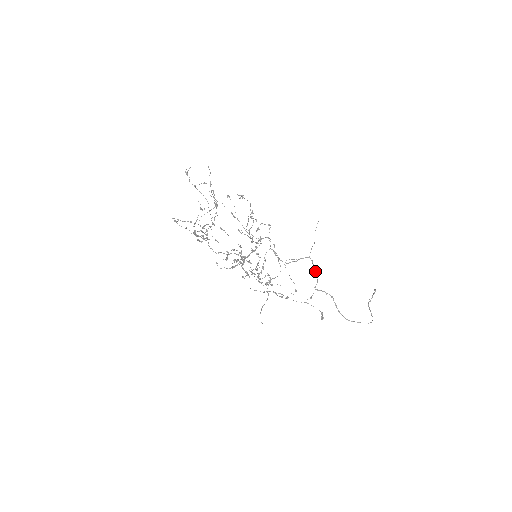
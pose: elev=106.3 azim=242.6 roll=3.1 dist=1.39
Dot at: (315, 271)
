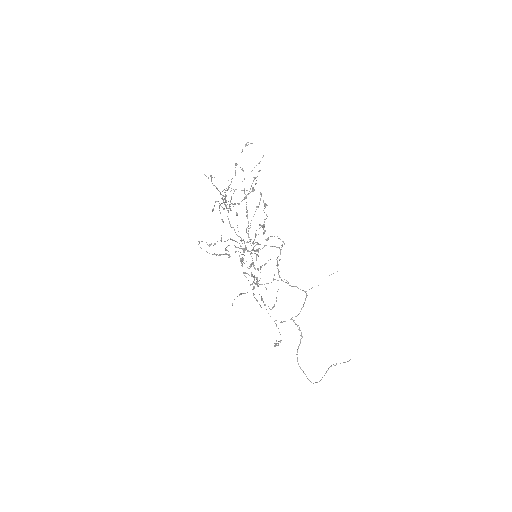
Dot at: (303, 306)
